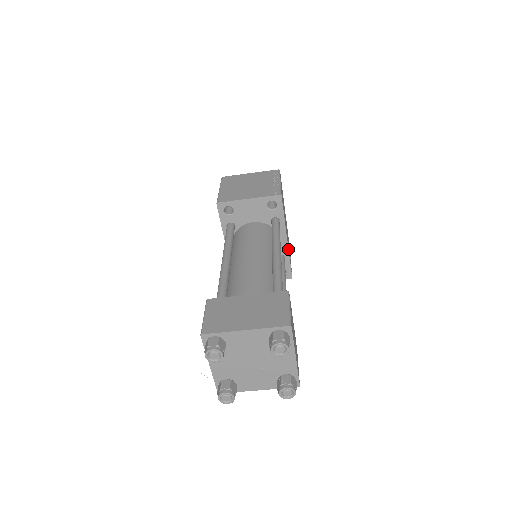
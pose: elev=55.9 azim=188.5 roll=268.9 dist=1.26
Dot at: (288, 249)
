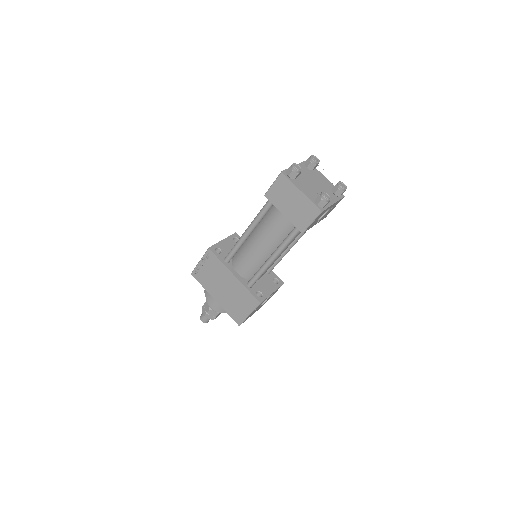
Dot at: occluded
